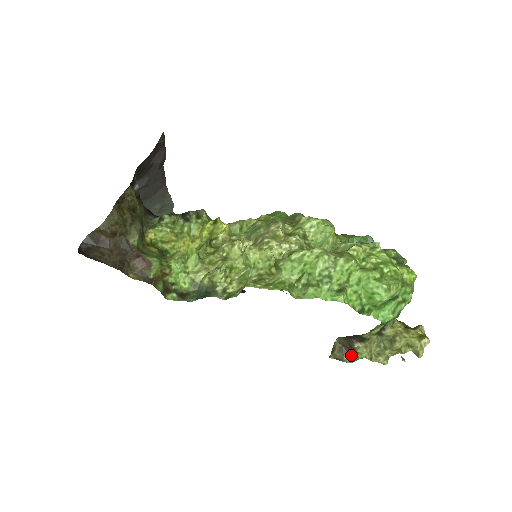
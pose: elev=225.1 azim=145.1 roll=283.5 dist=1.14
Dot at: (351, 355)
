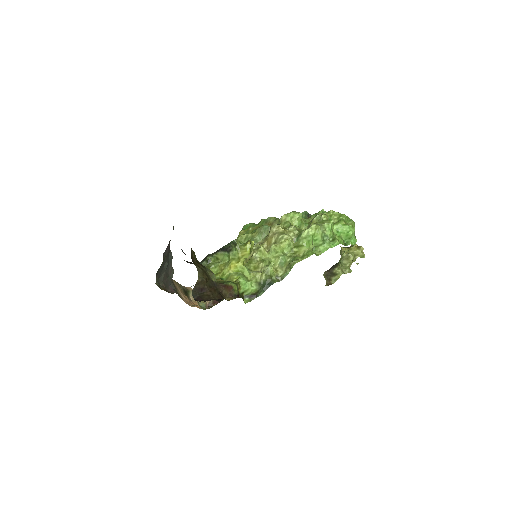
Dot at: (333, 278)
